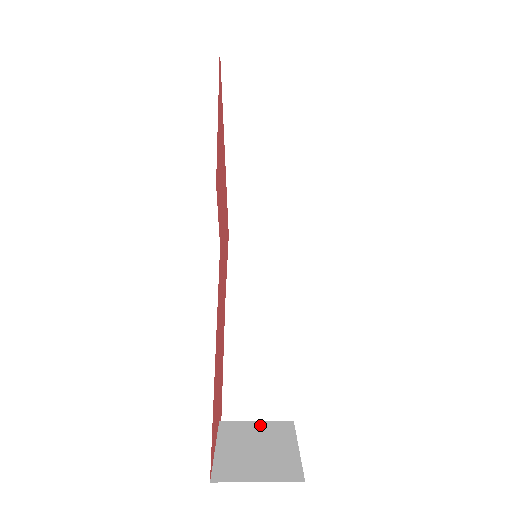
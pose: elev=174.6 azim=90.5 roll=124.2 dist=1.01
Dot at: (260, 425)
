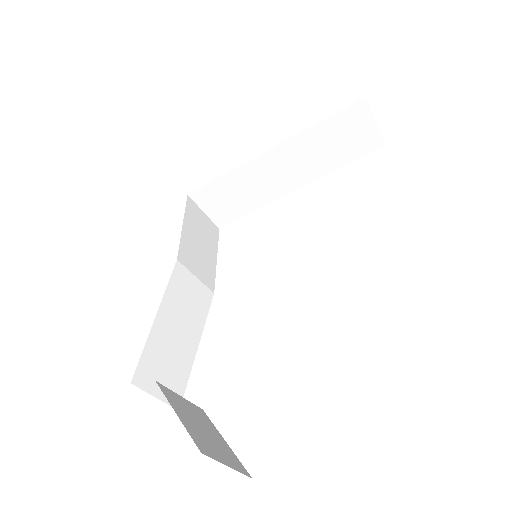
Dot at: (187, 402)
